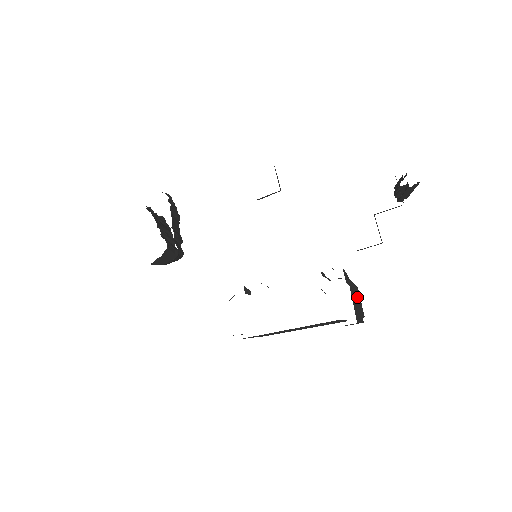
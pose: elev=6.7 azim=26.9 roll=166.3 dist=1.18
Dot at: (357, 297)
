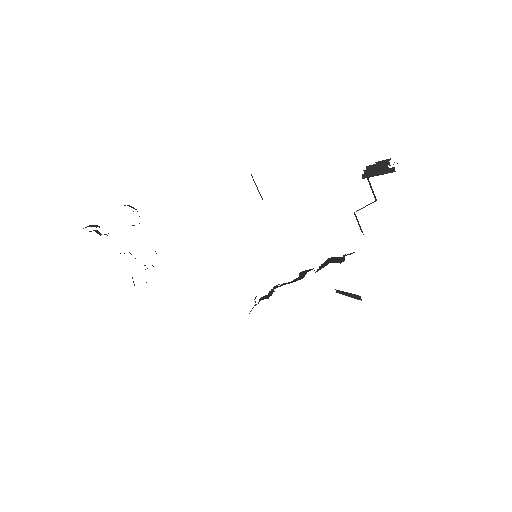
Dot at: occluded
